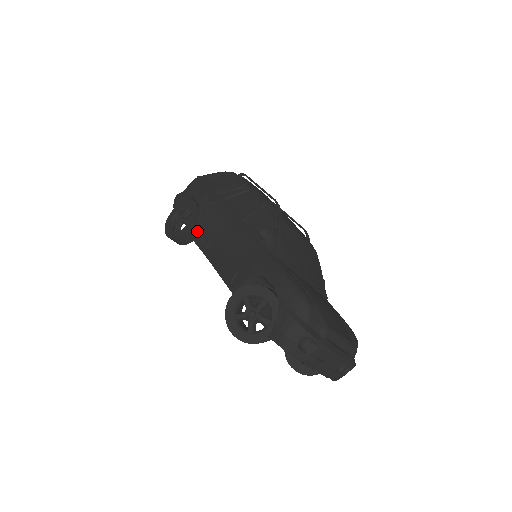
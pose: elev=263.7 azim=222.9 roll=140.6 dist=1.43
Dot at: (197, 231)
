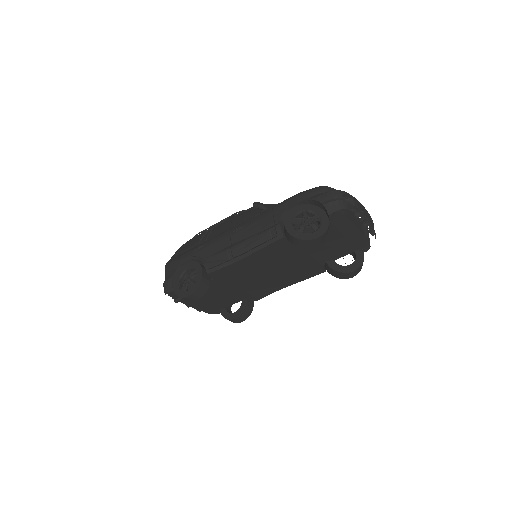
Dot at: (210, 264)
